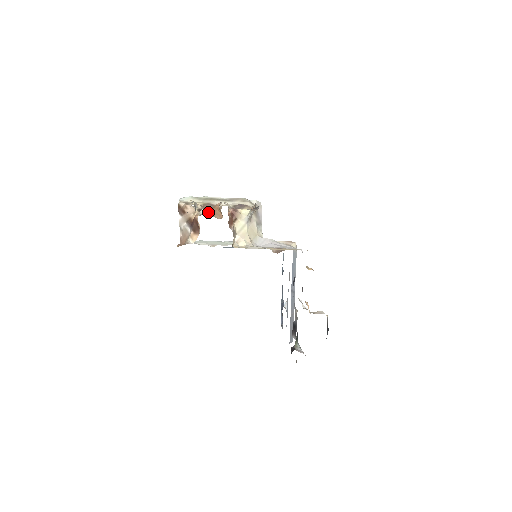
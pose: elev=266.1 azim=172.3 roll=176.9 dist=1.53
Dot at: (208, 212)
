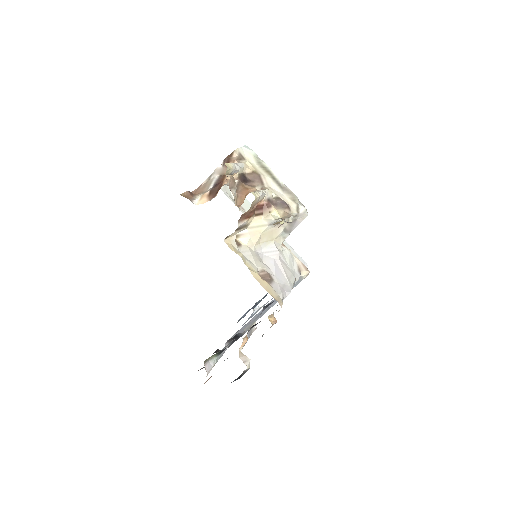
Dot at: (237, 188)
